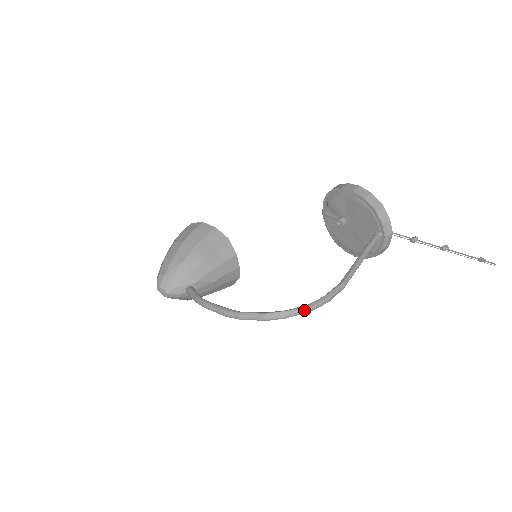
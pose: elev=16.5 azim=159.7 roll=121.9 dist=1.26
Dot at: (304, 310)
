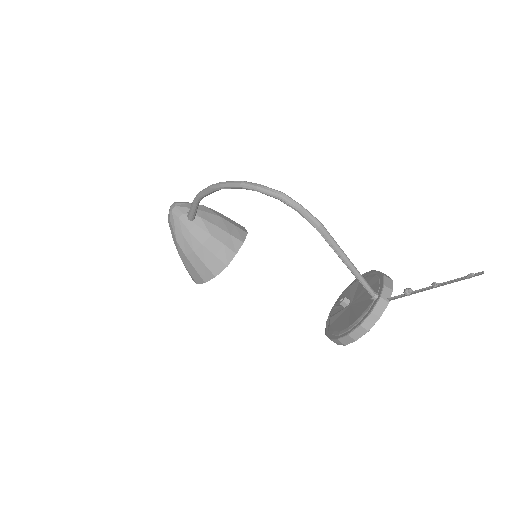
Dot at: (277, 190)
